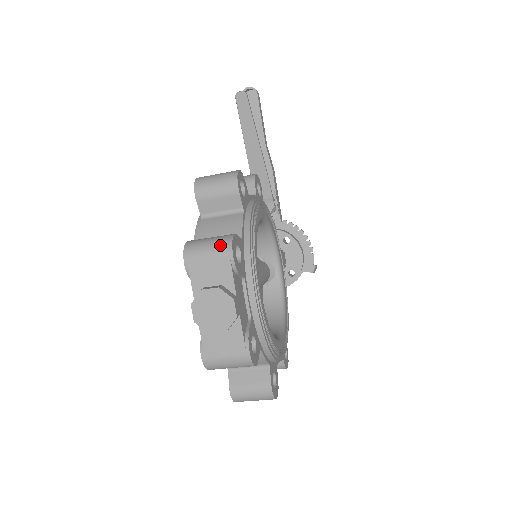
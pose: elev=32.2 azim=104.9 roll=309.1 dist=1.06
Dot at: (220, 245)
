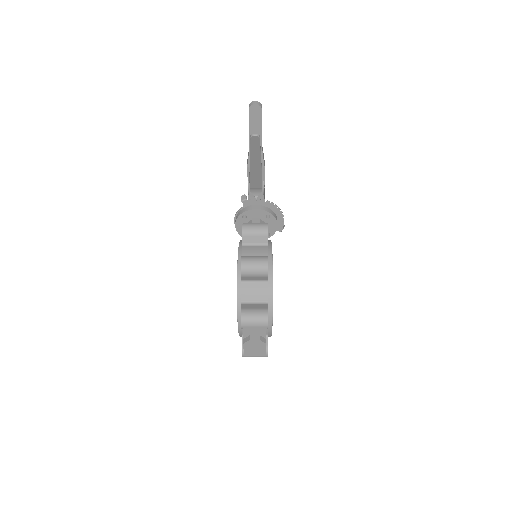
Dot at: (262, 321)
